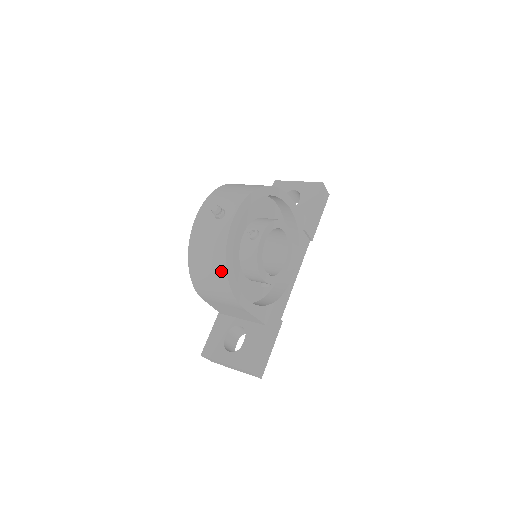
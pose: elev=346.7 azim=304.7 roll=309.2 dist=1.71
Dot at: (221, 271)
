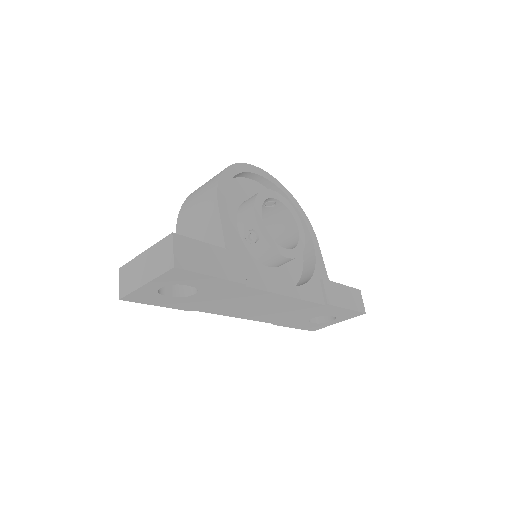
Dot at: occluded
